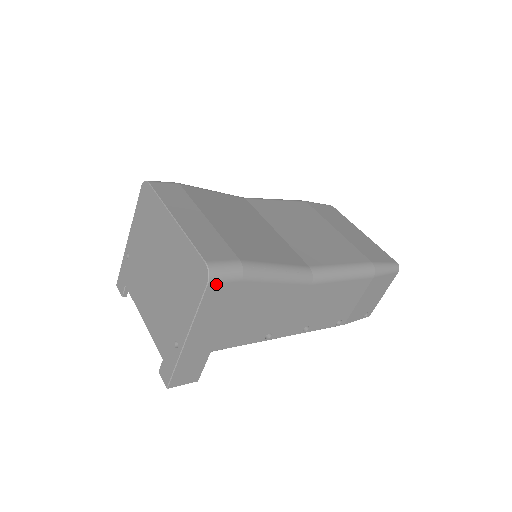
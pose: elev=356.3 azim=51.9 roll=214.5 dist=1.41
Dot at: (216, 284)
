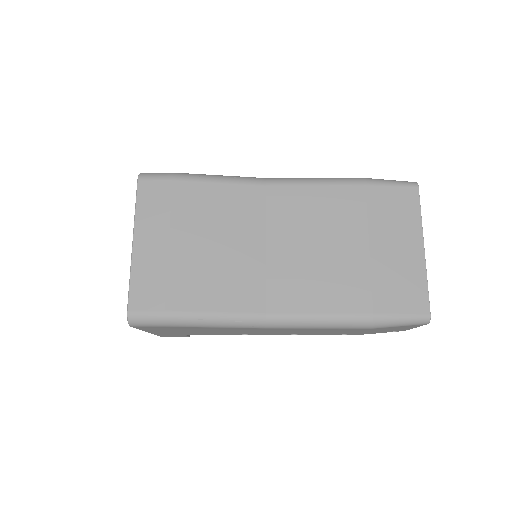
Dot at: (140, 326)
